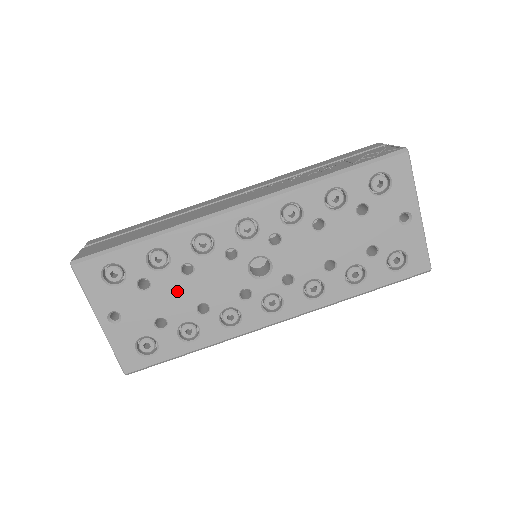
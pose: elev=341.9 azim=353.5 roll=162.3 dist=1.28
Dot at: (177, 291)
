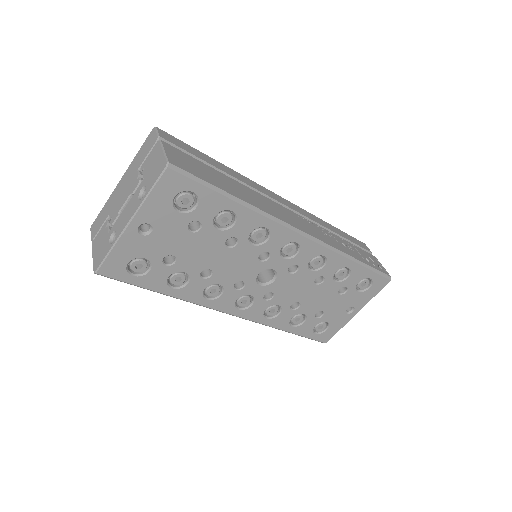
Dot at: (208, 249)
